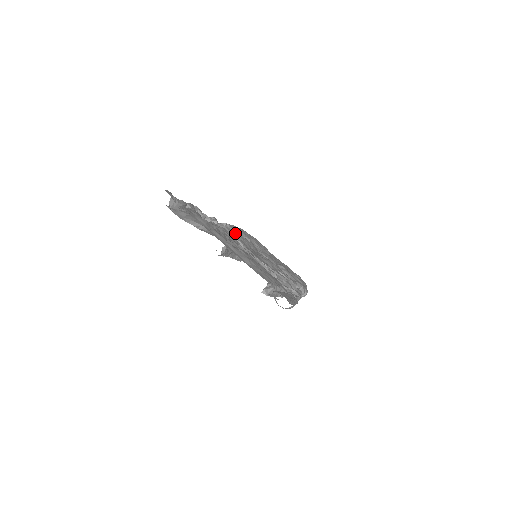
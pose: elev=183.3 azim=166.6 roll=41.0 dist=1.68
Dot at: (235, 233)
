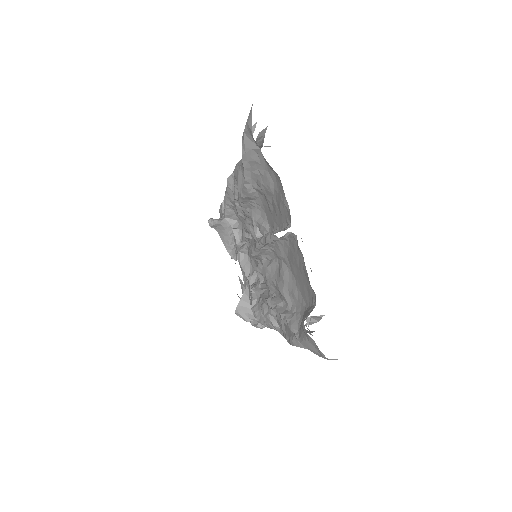
Dot at: occluded
